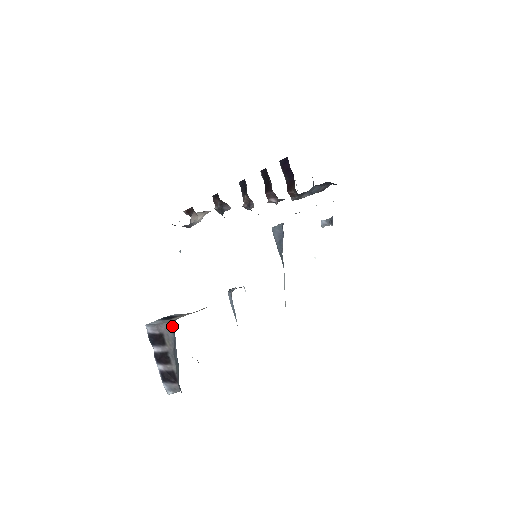
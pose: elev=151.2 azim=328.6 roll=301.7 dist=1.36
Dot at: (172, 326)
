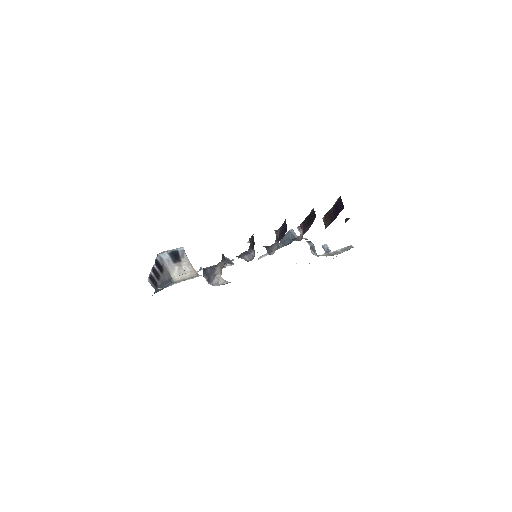
Dot at: (170, 278)
